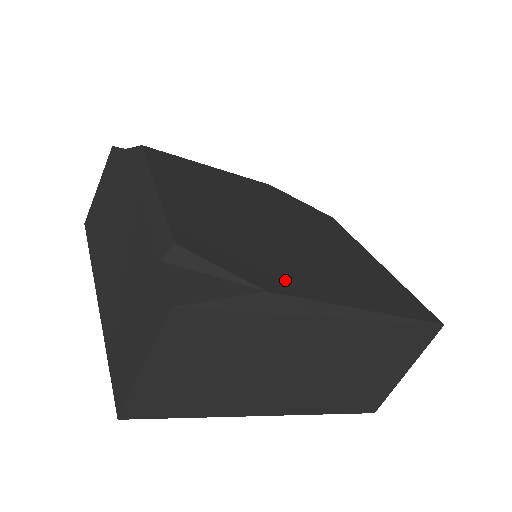
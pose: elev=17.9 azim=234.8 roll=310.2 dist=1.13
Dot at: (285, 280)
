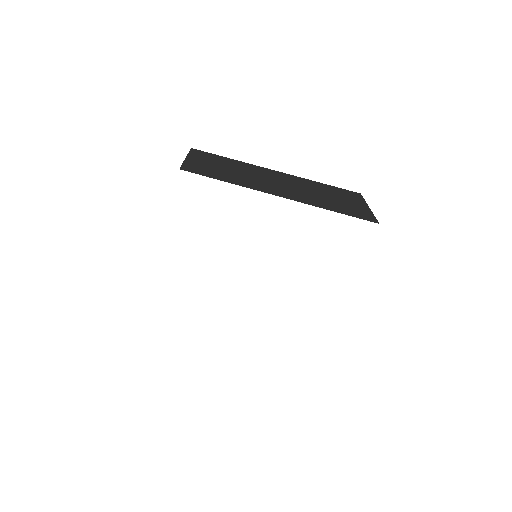
Dot at: occluded
